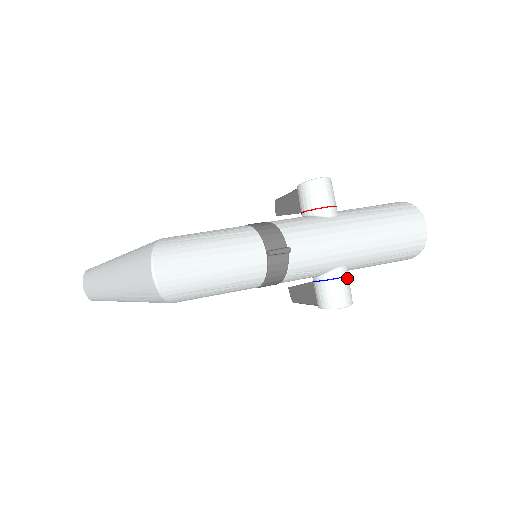
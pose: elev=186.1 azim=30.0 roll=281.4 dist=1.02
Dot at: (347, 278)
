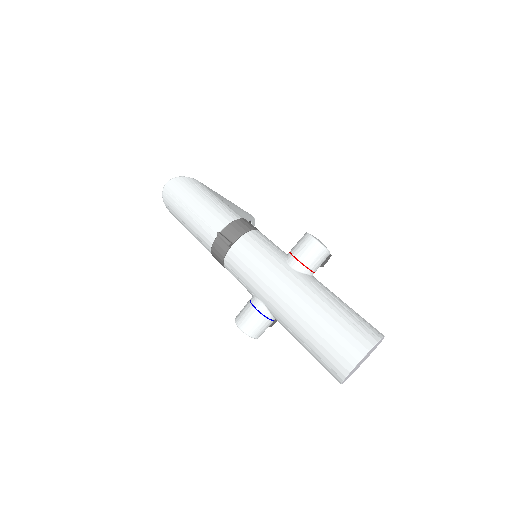
Dot at: (261, 315)
